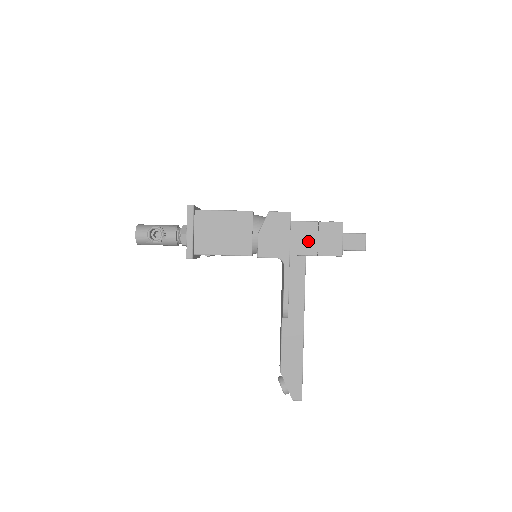
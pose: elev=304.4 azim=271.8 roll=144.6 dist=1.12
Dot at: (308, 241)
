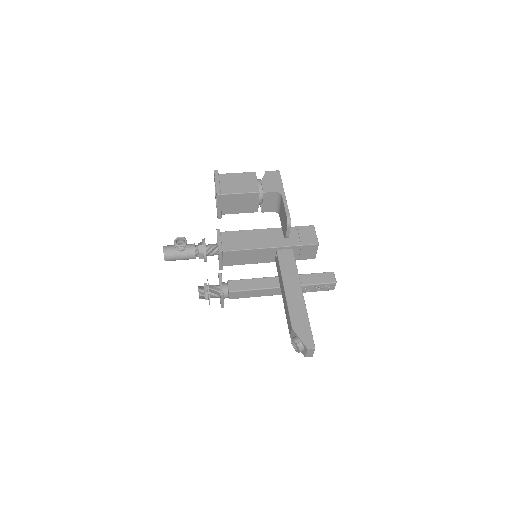
Dot at: (292, 238)
